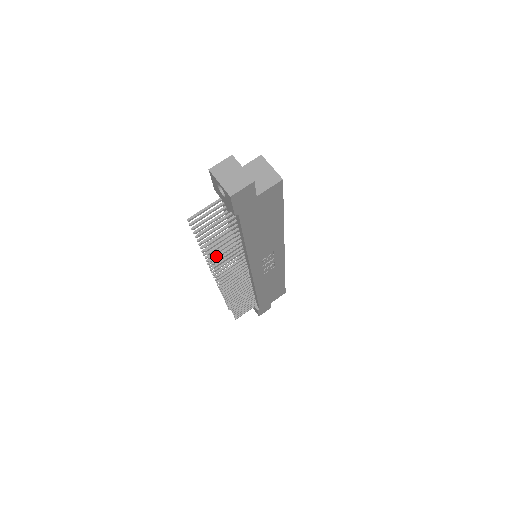
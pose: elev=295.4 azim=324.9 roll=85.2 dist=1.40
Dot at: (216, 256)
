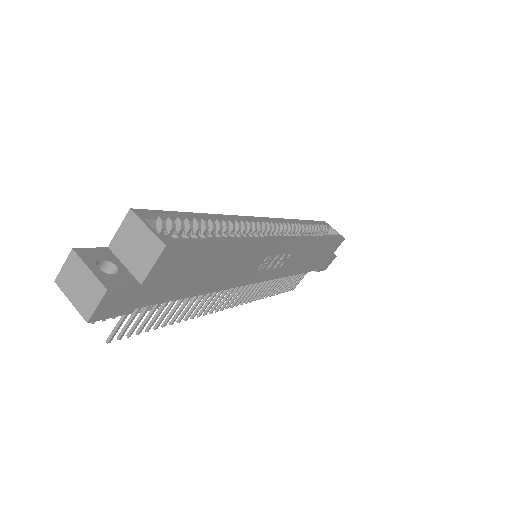
Dot at: (174, 317)
